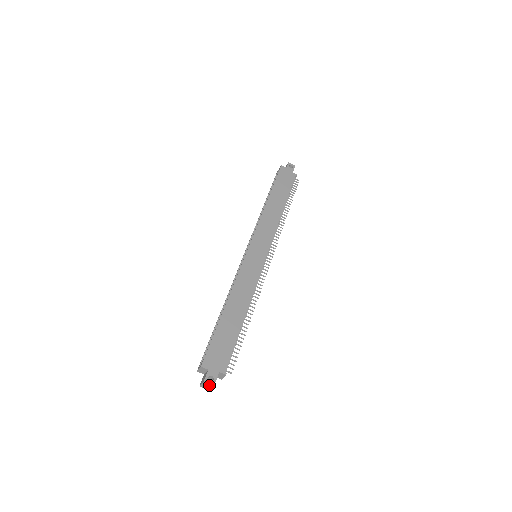
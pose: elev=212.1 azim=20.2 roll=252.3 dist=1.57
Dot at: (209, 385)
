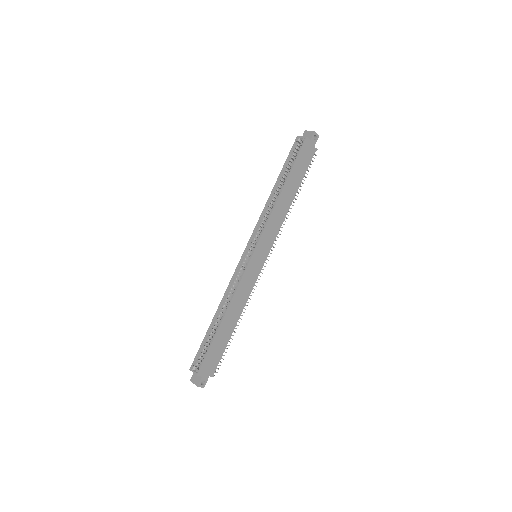
Dot at: (200, 386)
